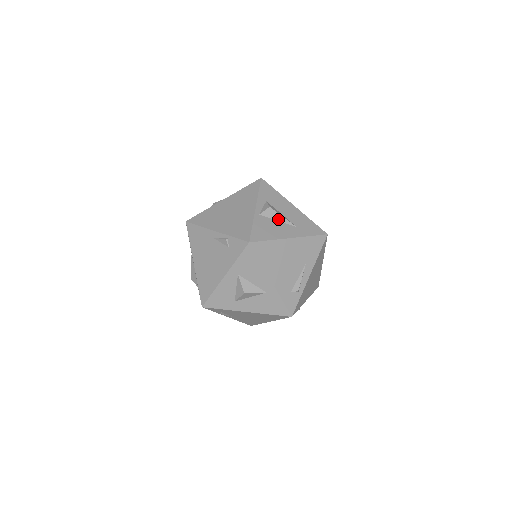
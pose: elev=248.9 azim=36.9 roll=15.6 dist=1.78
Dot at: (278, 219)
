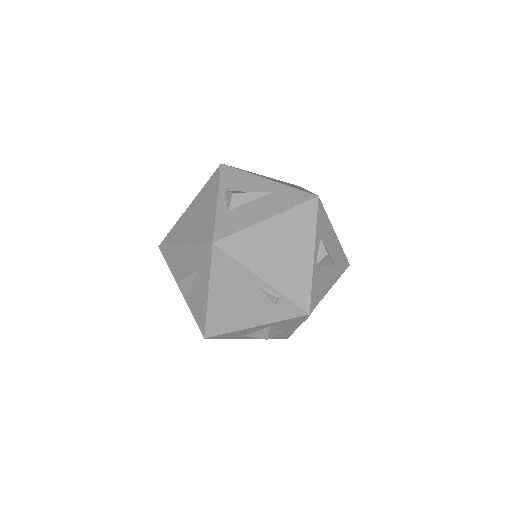
Dot at: (327, 264)
